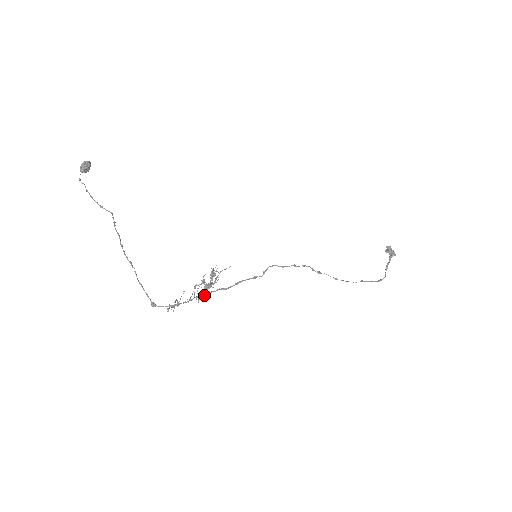
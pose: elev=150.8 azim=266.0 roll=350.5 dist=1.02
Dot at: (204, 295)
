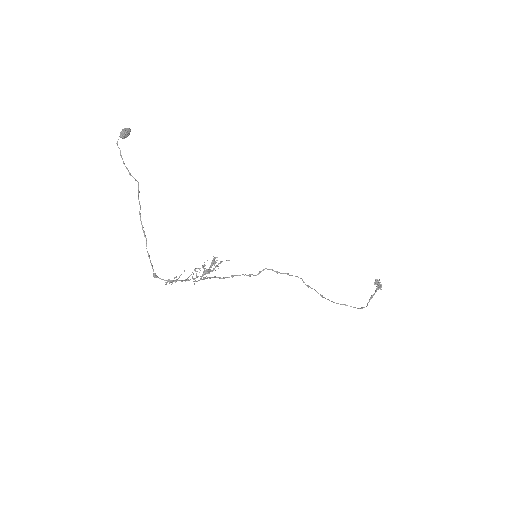
Dot at: (201, 279)
